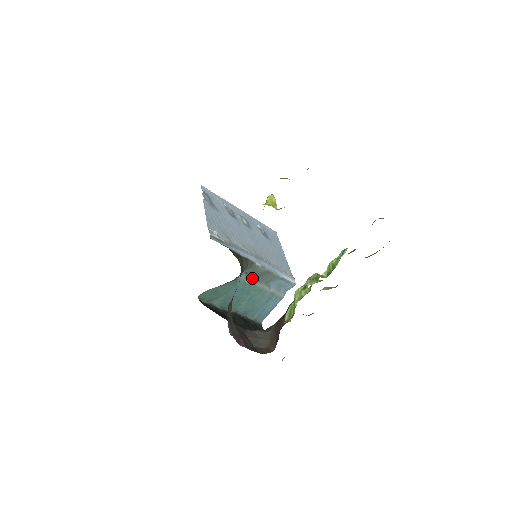
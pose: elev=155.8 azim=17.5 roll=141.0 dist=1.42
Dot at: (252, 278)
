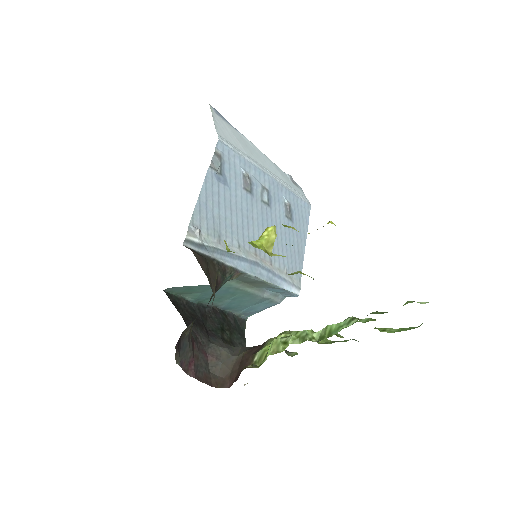
Dot at: (241, 283)
